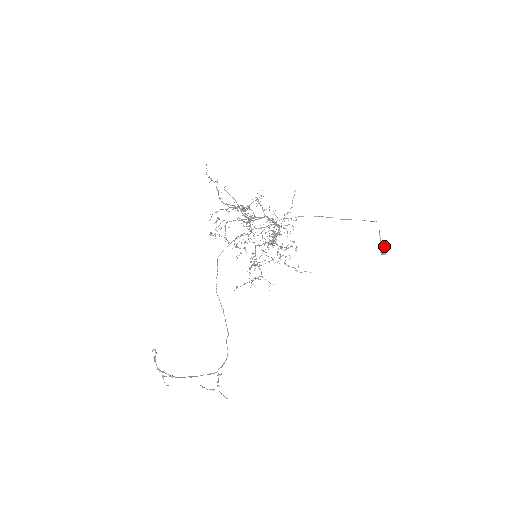
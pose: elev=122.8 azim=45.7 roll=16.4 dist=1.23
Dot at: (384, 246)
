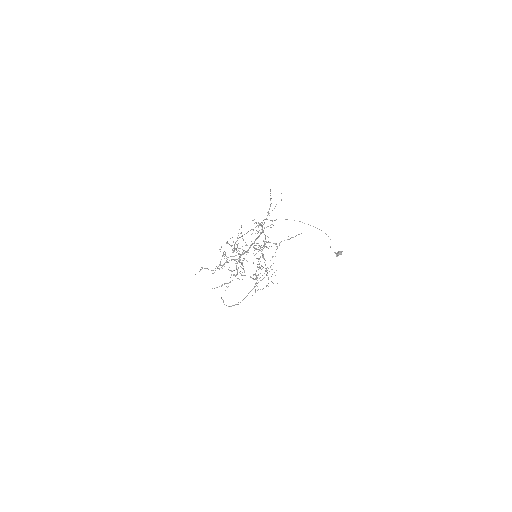
Dot at: (338, 255)
